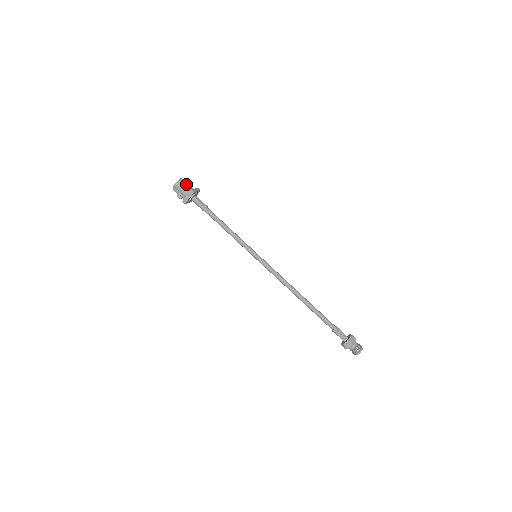
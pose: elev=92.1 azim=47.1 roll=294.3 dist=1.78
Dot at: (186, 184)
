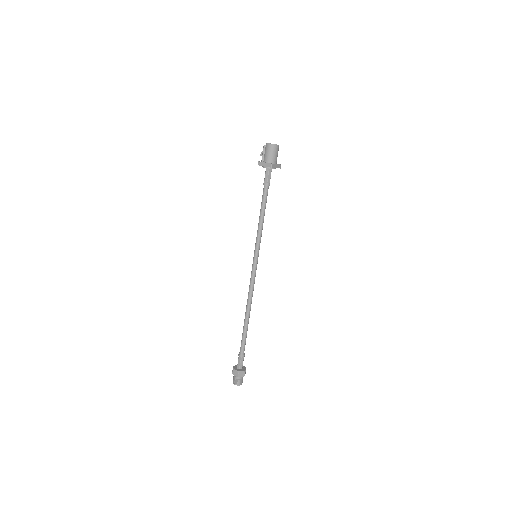
Dot at: (276, 153)
